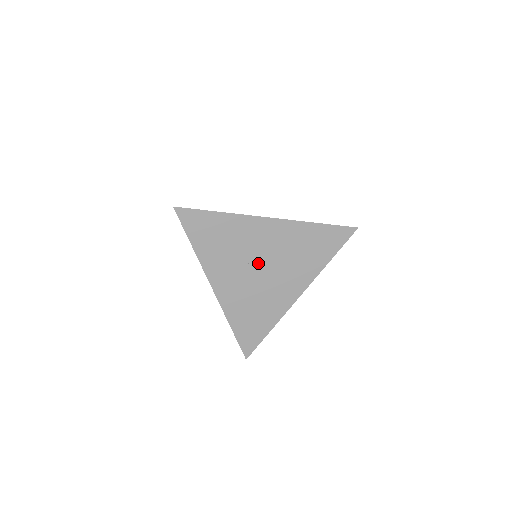
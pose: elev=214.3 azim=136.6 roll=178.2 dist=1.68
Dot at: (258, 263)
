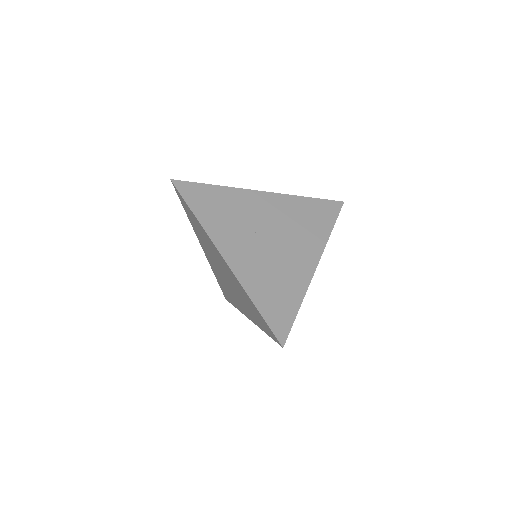
Dot at: (265, 232)
